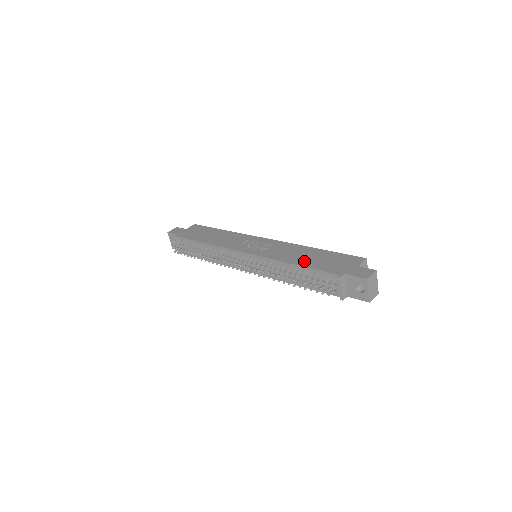
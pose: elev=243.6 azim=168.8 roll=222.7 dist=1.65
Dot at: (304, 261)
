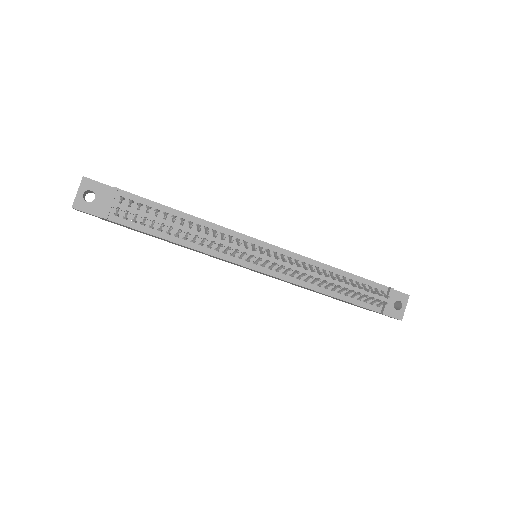
Dot at: occluded
